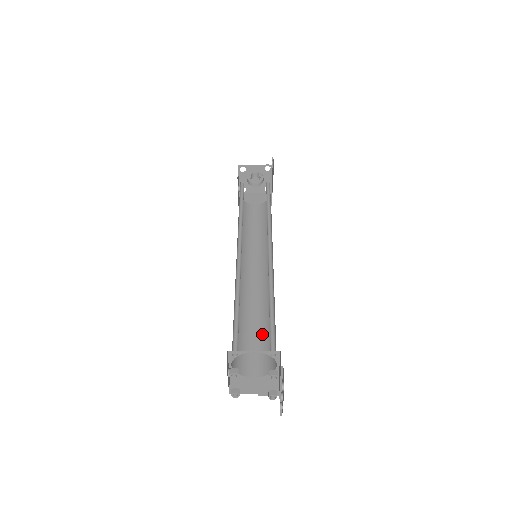
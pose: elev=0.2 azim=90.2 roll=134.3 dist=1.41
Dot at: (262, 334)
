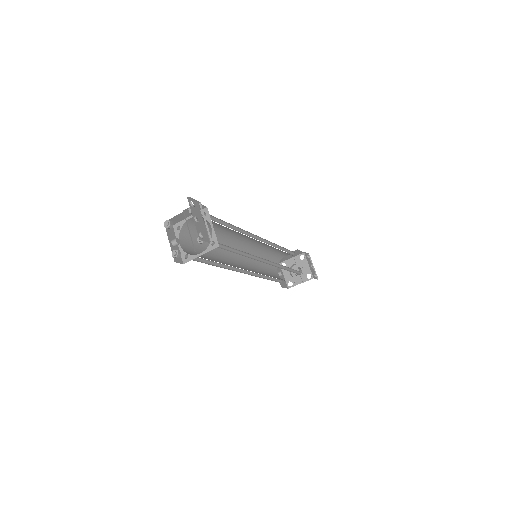
Dot at: occluded
